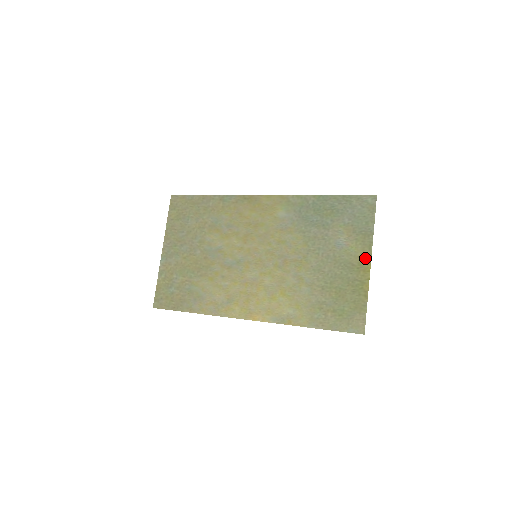
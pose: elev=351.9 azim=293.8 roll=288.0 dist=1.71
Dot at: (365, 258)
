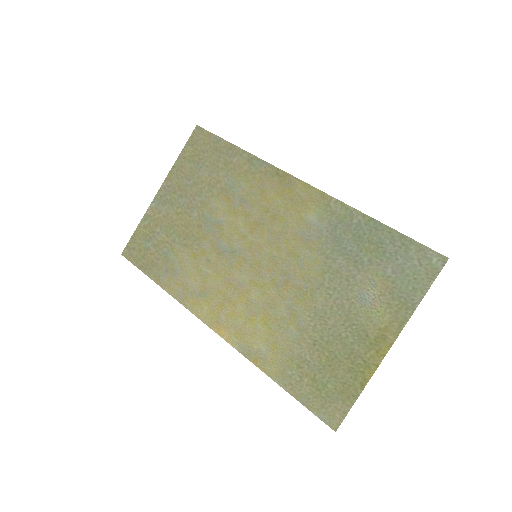
Dot at: (387, 336)
